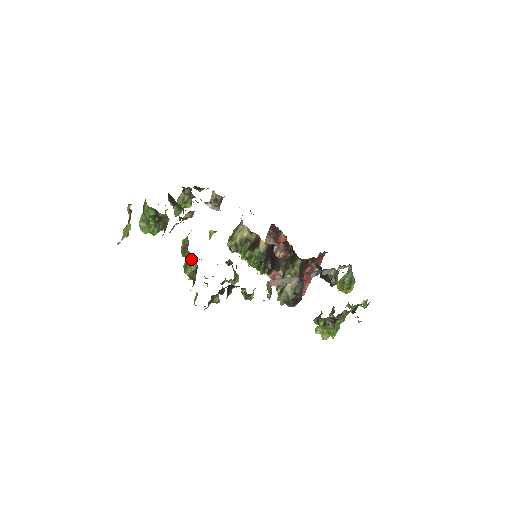
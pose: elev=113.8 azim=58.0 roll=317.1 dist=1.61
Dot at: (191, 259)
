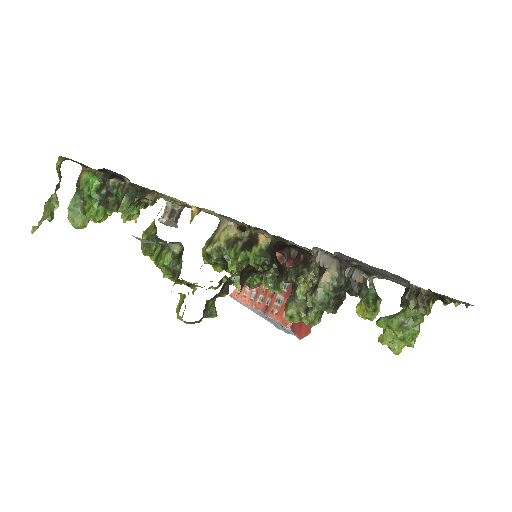
Dot at: occluded
